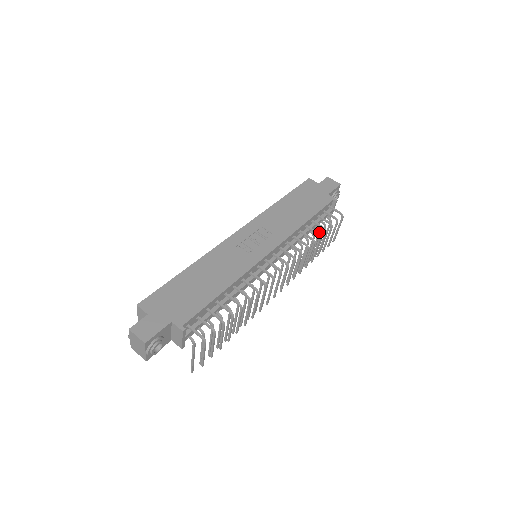
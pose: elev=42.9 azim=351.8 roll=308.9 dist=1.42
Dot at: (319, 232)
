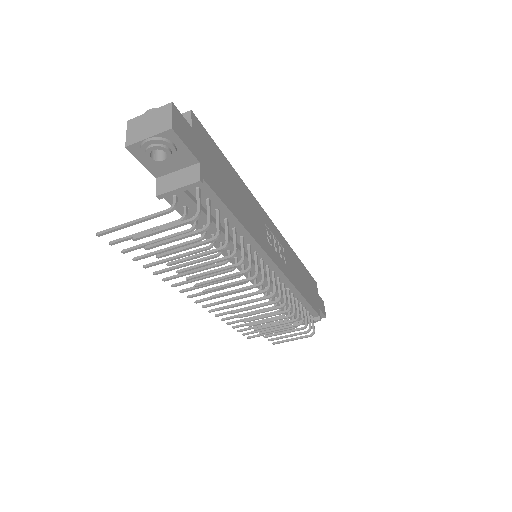
Dot at: (286, 319)
